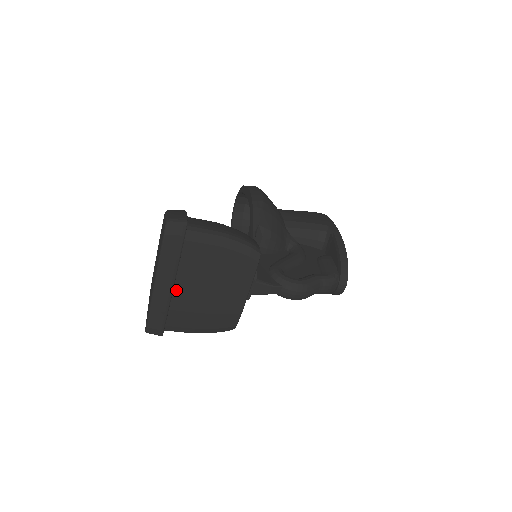
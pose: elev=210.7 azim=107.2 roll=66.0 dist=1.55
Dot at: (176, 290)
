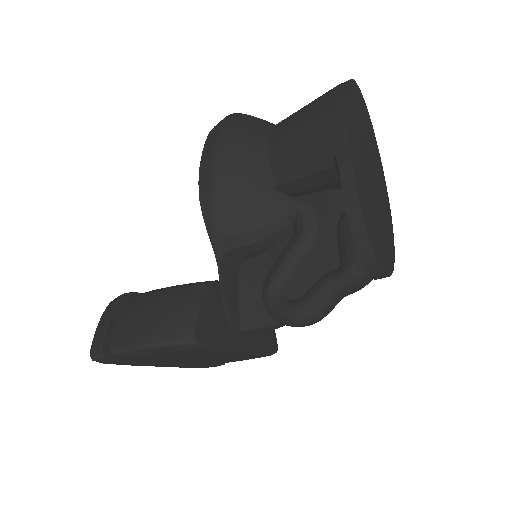
Dot at: (179, 363)
